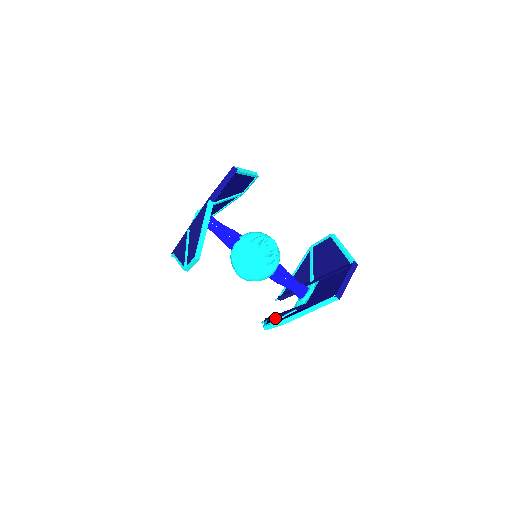
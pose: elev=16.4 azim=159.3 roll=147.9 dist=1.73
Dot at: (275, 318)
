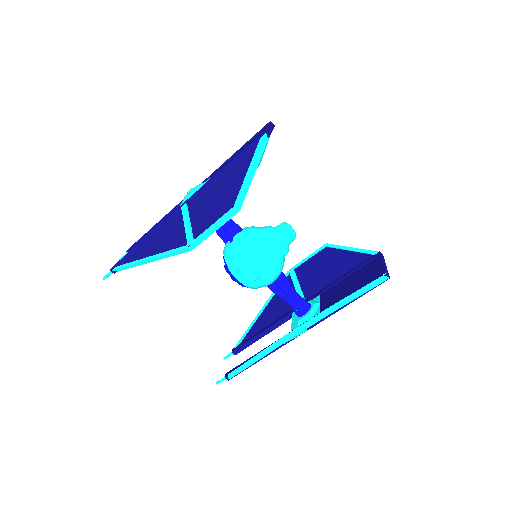
Dot at: occluded
